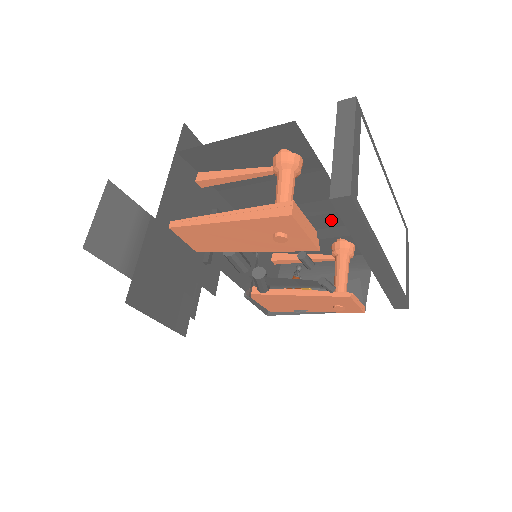
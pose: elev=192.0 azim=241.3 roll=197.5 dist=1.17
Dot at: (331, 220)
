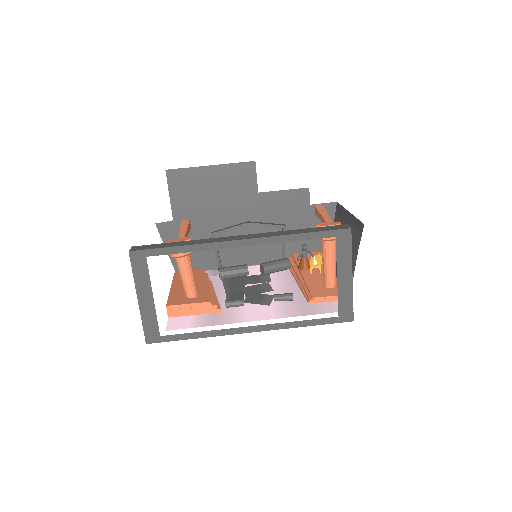
Dot at: occluded
